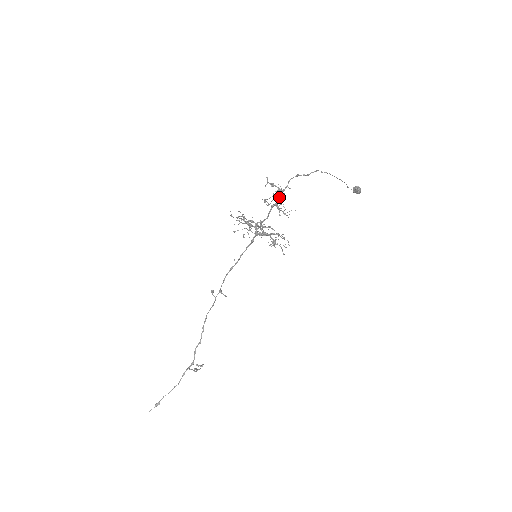
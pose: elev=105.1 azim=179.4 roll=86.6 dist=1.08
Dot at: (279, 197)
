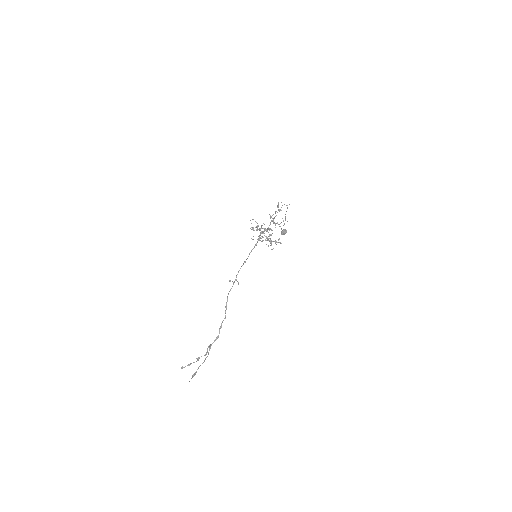
Dot at: (276, 215)
